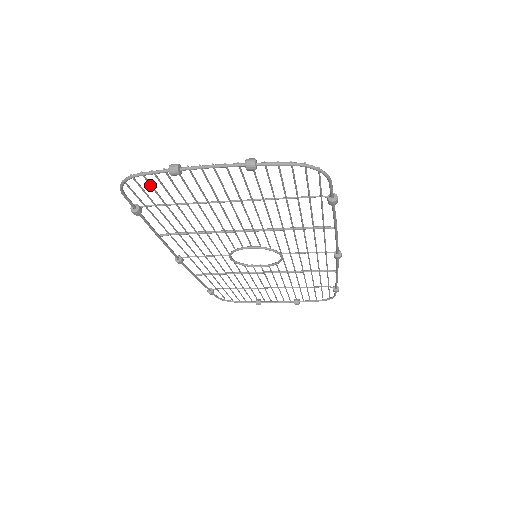
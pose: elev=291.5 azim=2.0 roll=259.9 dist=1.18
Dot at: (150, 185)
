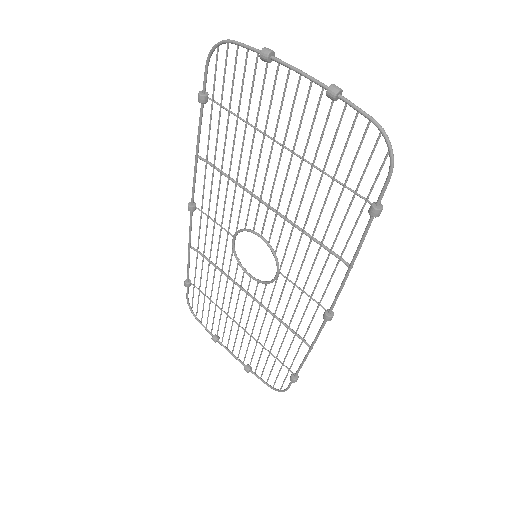
Dot at: (234, 67)
